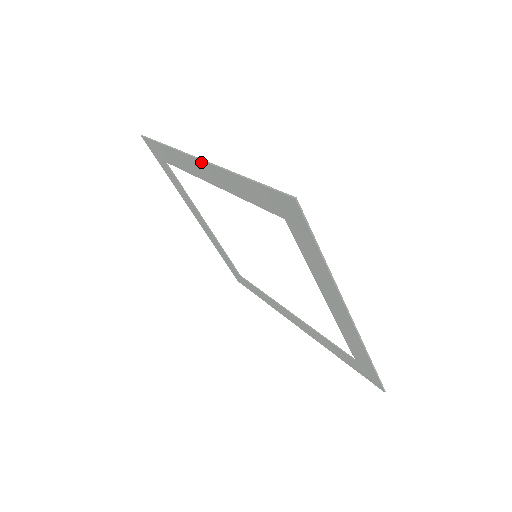
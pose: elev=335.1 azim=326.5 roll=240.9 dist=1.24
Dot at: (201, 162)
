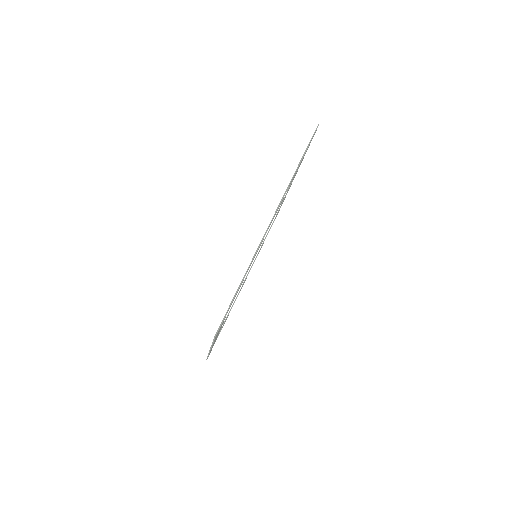
Dot at: (270, 224)
